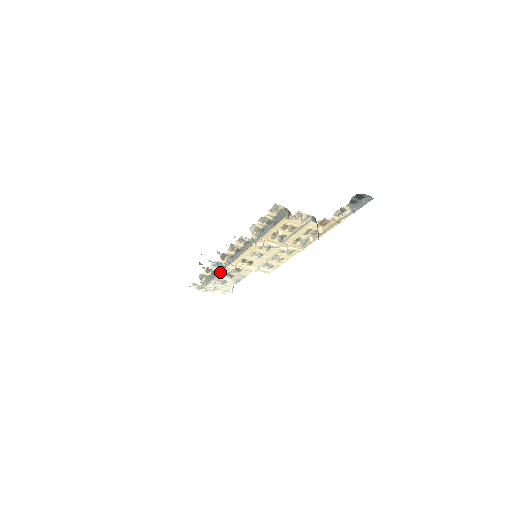
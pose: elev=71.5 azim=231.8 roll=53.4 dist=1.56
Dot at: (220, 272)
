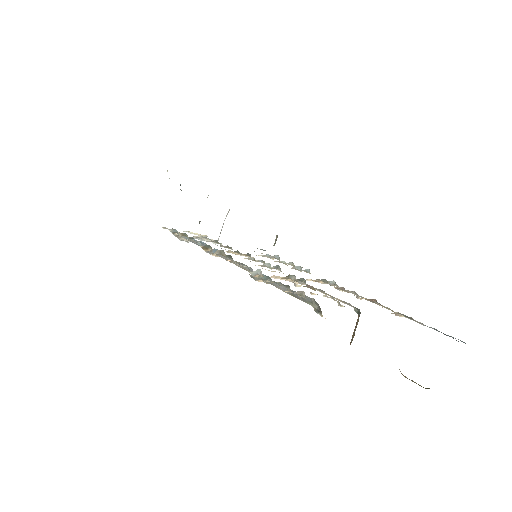
Dot at: occluded
